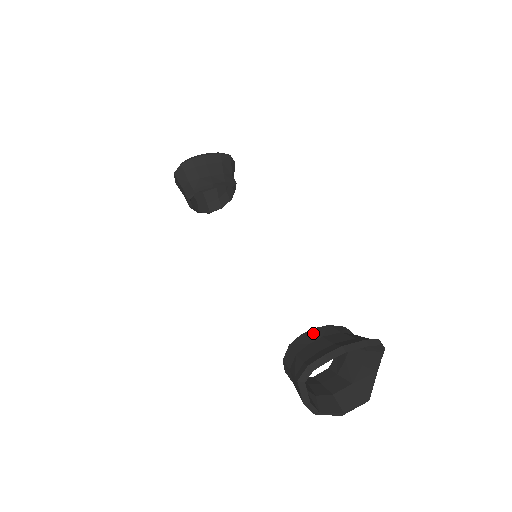
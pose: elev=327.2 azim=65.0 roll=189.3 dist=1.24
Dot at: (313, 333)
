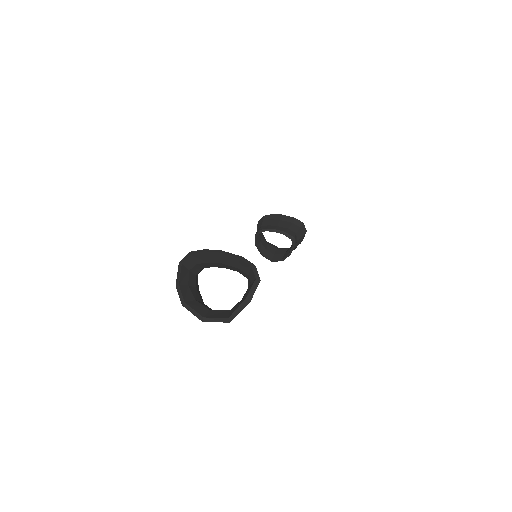
Dot at: occluded
